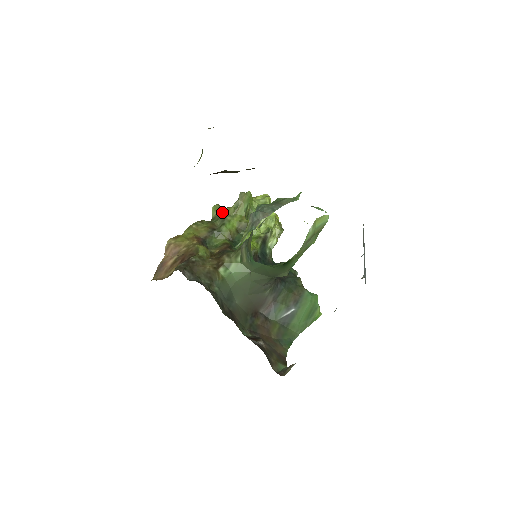
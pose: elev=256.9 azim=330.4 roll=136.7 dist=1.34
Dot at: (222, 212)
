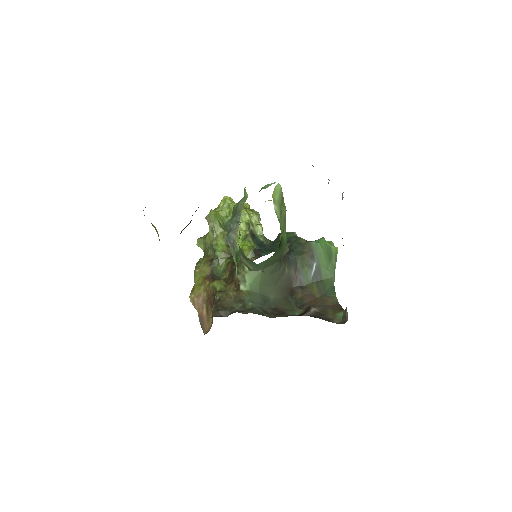
Dot at: (206, 242)
